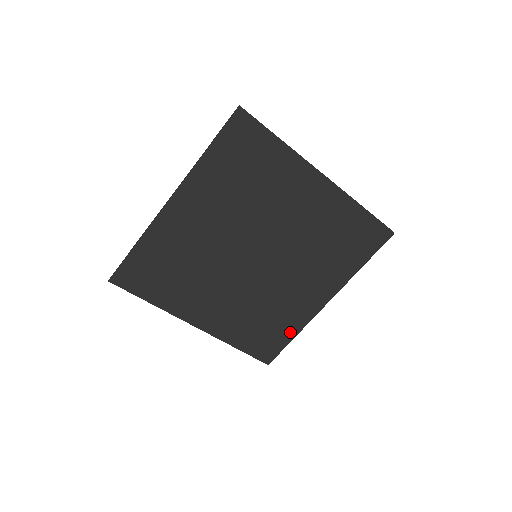
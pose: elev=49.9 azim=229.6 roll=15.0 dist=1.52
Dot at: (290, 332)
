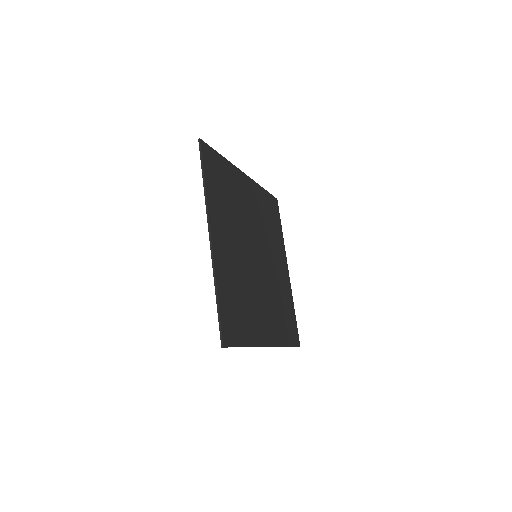
Dot at: (247, 337)
